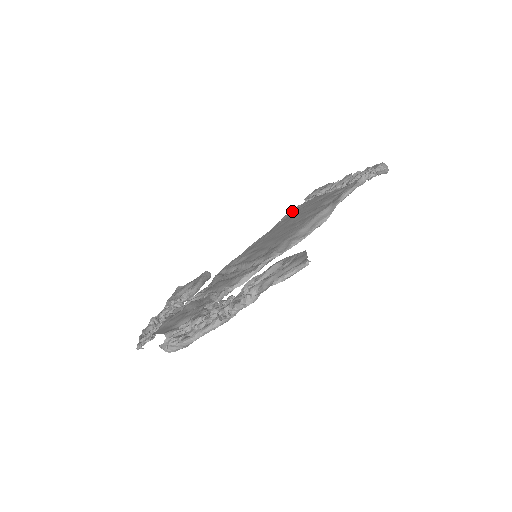
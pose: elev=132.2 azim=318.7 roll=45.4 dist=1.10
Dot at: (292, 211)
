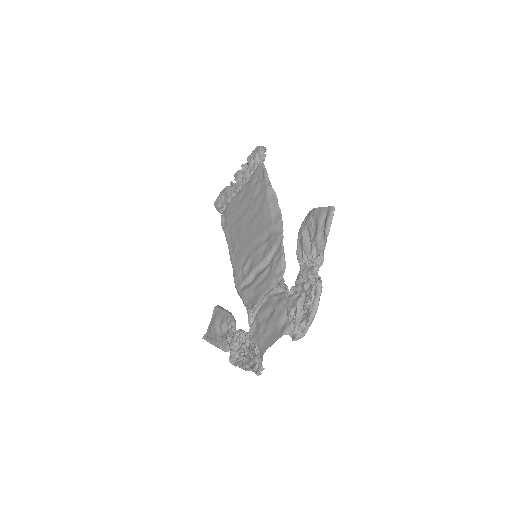
Dot at: (223, 223)
